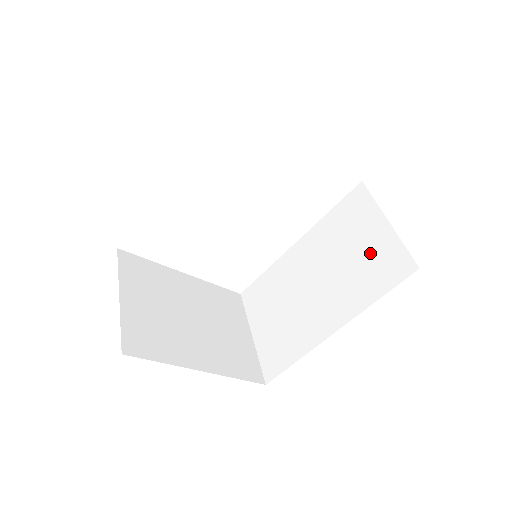
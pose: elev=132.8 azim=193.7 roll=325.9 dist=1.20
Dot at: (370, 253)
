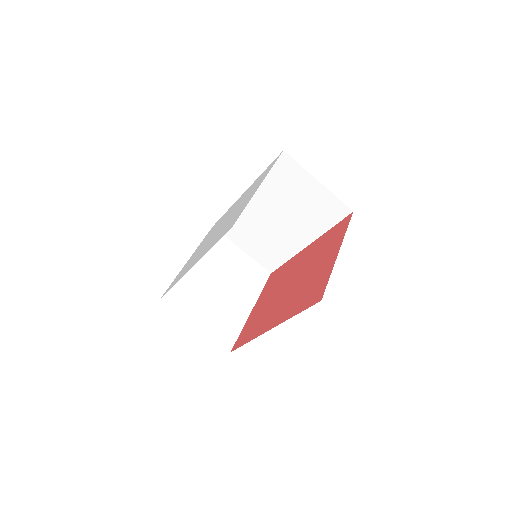
Dot at: (314, 202)
